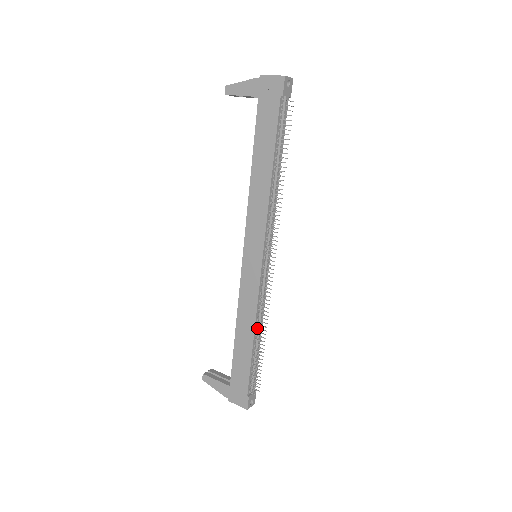
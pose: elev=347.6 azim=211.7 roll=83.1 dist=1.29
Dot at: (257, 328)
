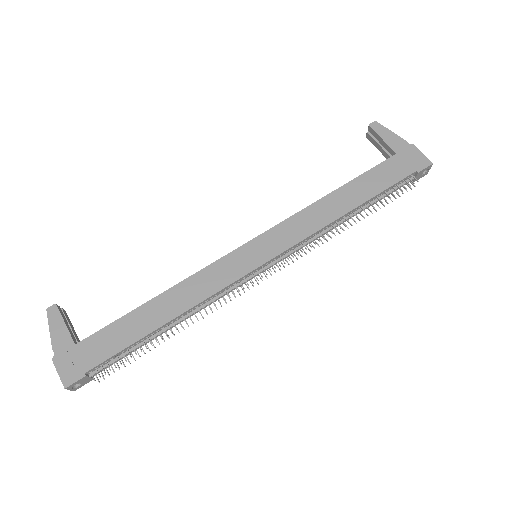
Dot at: (183, 316)
